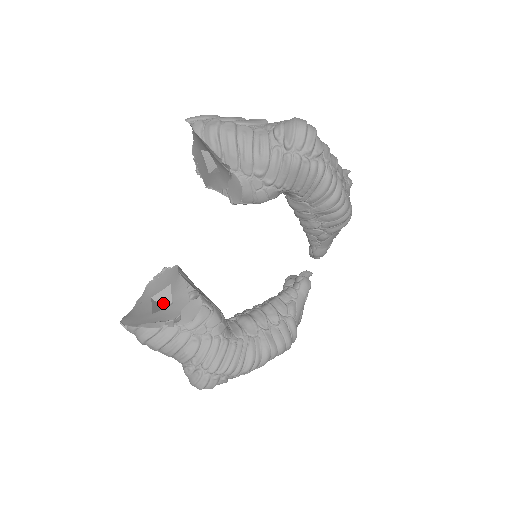
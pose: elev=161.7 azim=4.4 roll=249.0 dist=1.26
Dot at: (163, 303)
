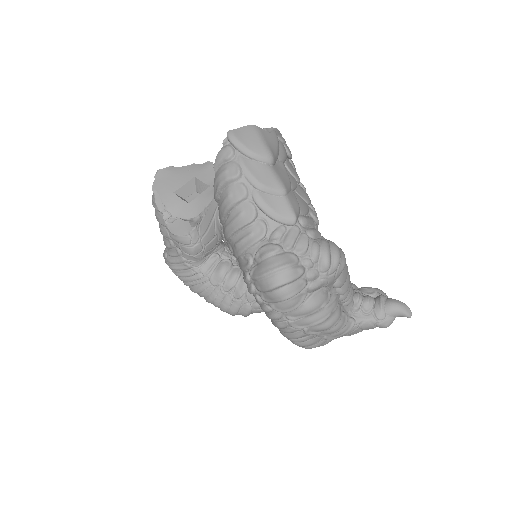
Dot at: (198, 189)
